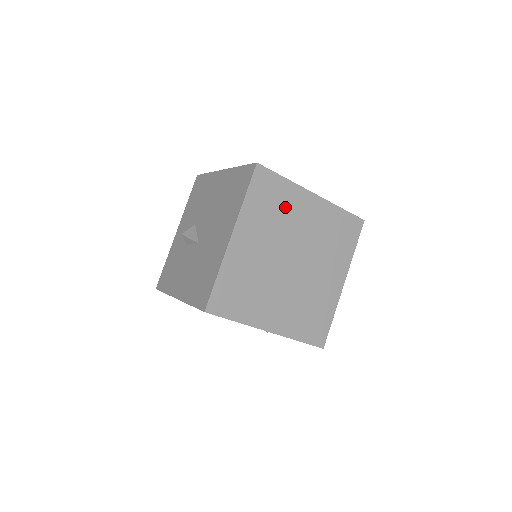
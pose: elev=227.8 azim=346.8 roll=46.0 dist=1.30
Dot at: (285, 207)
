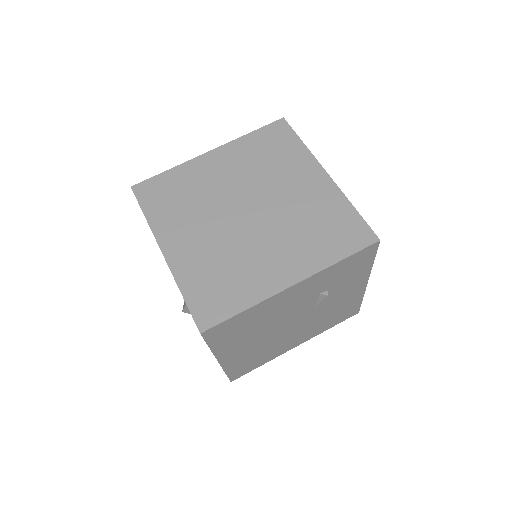
Dot at: (191, 186)
